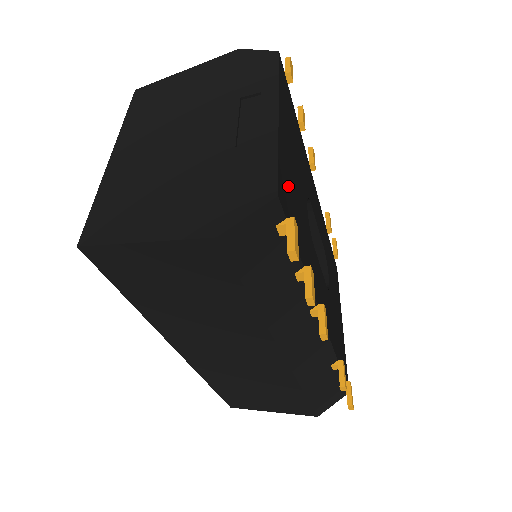
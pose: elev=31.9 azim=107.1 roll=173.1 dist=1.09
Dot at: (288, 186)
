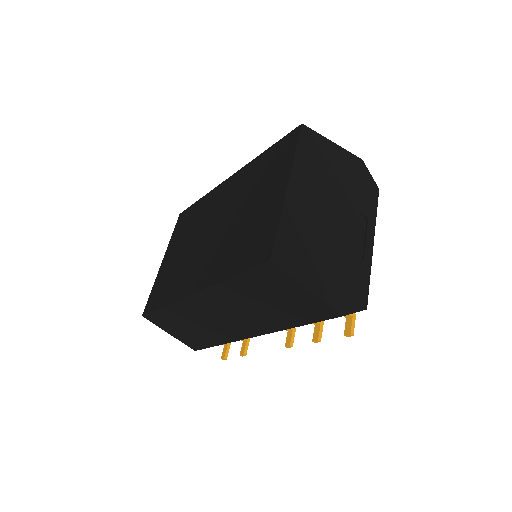
Dot at: occluded
